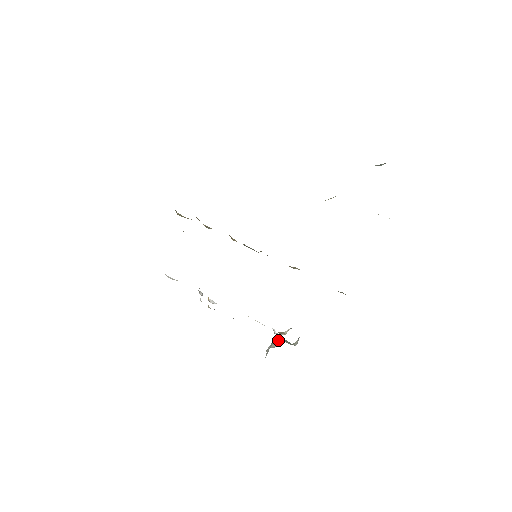
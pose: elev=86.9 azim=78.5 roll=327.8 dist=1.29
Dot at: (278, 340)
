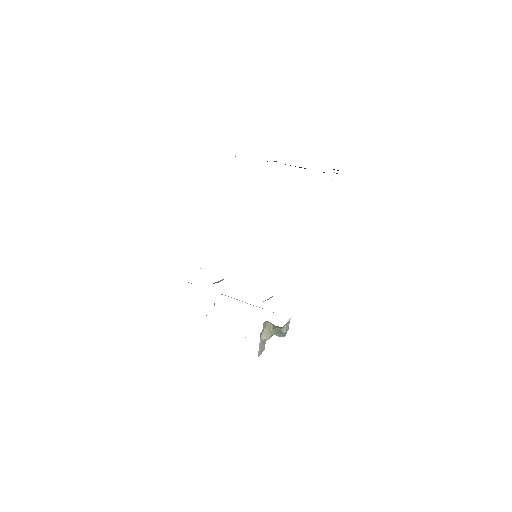
Dot at: (270, 328)
